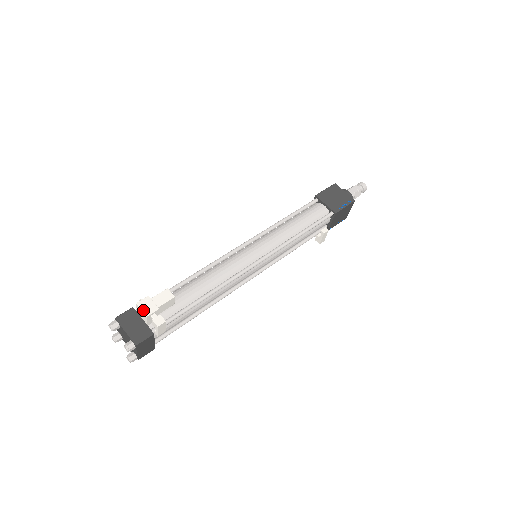
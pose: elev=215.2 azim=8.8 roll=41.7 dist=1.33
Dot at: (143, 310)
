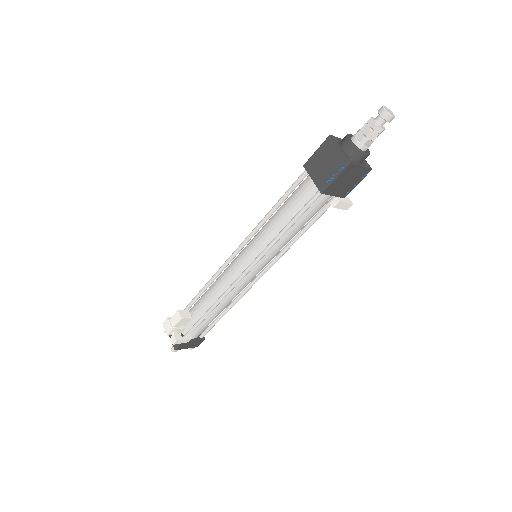
Dot at: (165, 330)
